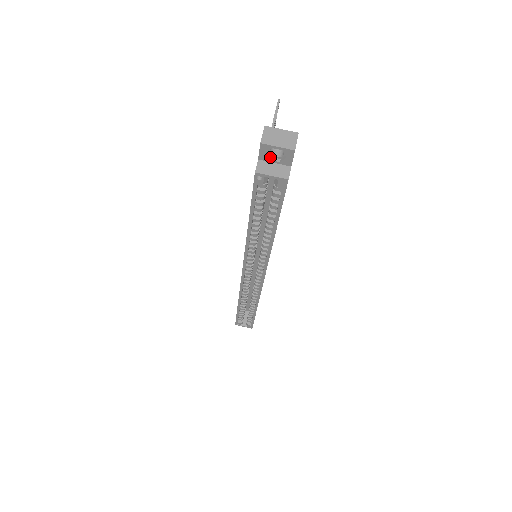
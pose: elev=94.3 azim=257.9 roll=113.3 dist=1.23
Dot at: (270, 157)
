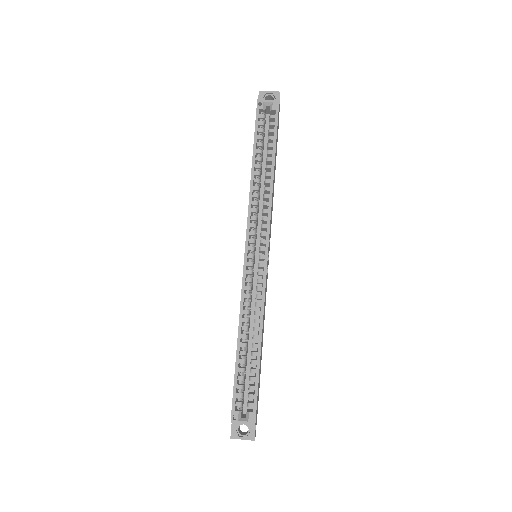
Dot at: occluded
